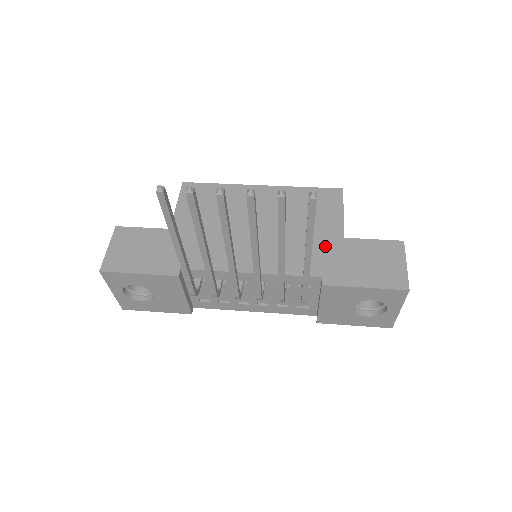
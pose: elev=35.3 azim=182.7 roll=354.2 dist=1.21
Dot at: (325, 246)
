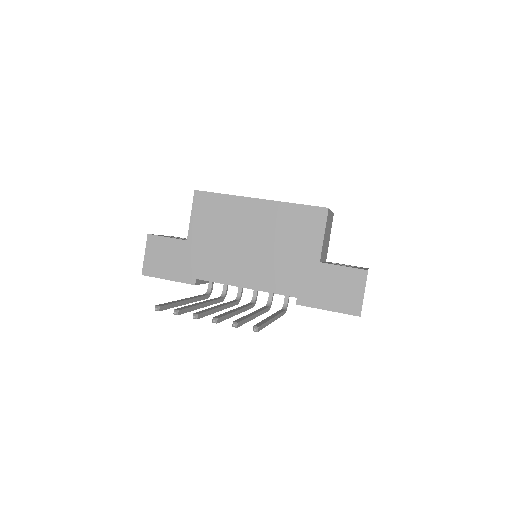
Dot at: (303, 269)
